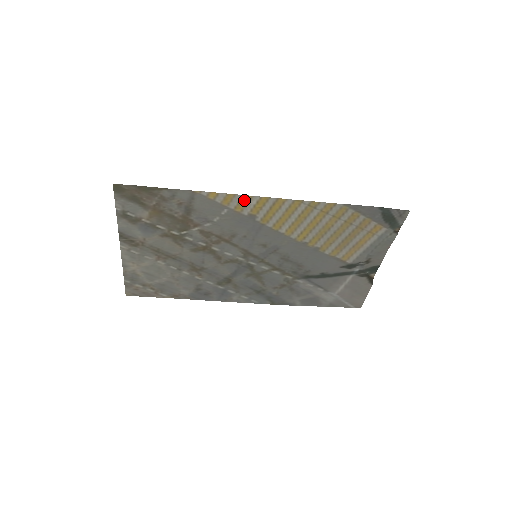
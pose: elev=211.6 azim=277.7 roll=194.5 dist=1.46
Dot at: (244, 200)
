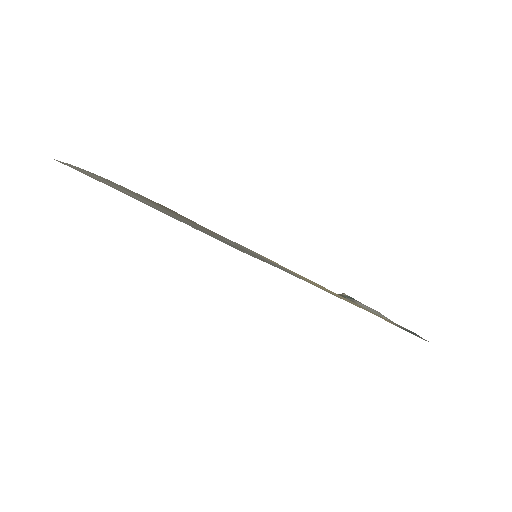
Dot at: (298, 274)
